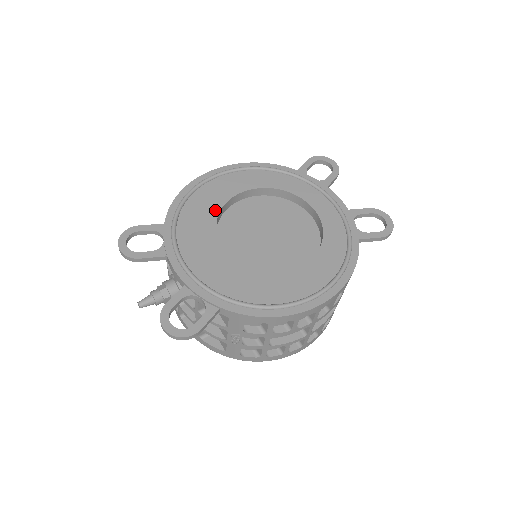
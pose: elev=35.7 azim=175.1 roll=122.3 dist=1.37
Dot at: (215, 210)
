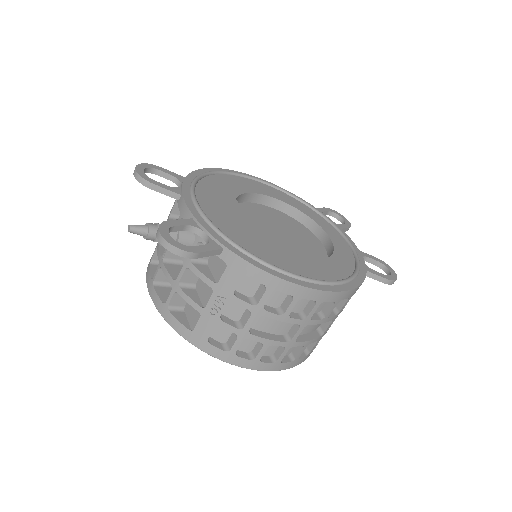
Dot at: (236, 192)
